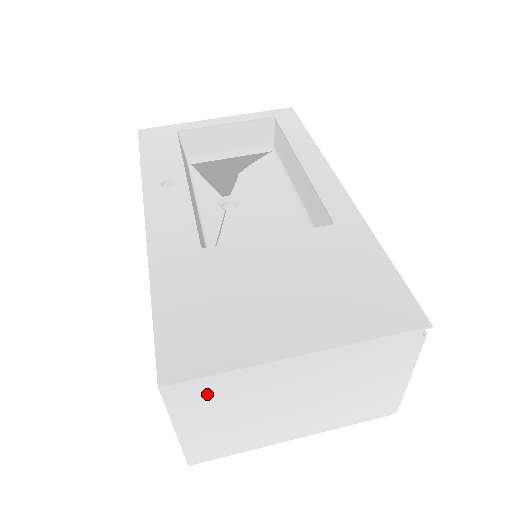
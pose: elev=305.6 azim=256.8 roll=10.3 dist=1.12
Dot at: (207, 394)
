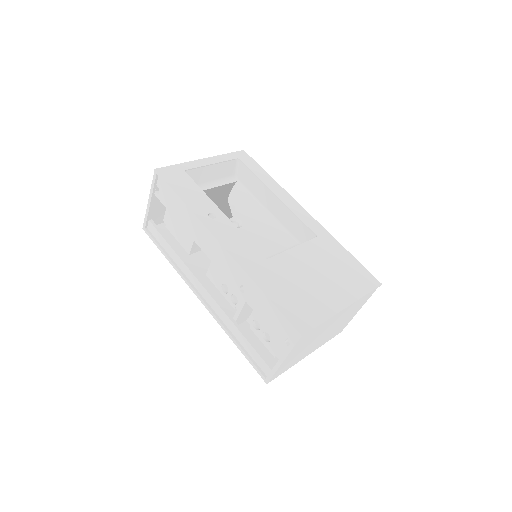
Dot at: (309, 336)
